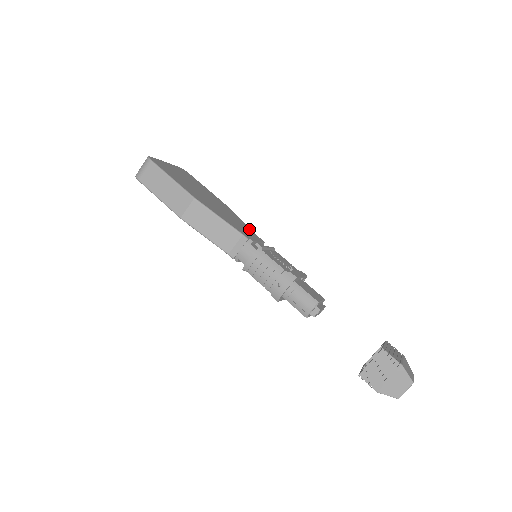
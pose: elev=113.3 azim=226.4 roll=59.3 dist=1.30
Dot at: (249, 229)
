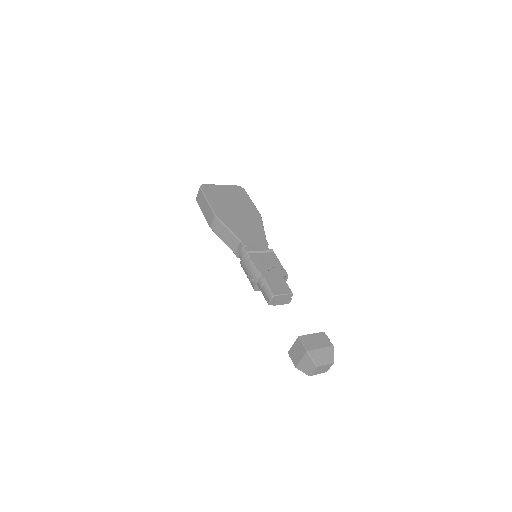
Dot at: (261, 235)
